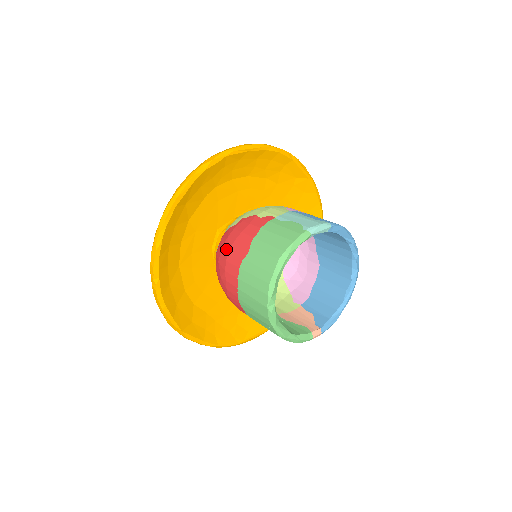
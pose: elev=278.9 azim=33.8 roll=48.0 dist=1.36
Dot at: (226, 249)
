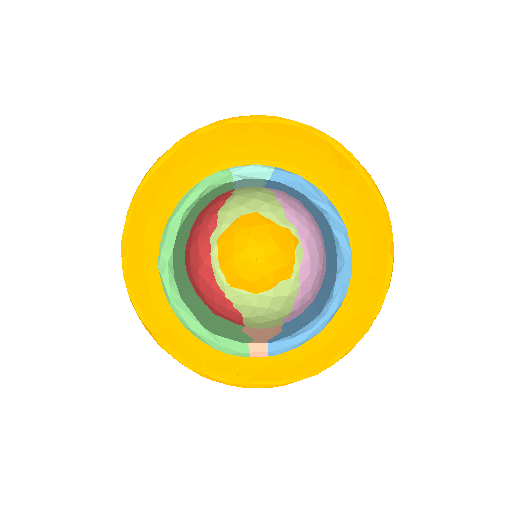
Dot at: occluded
